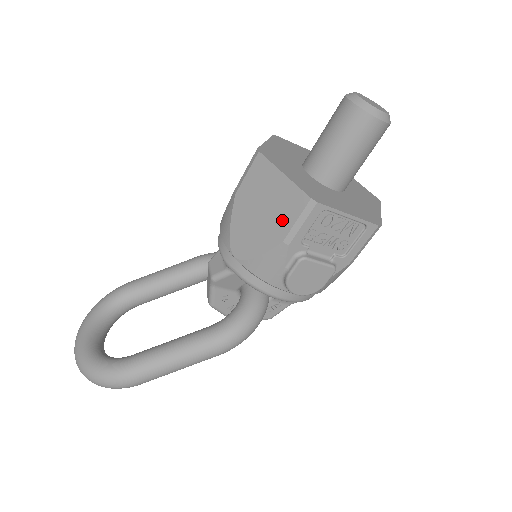
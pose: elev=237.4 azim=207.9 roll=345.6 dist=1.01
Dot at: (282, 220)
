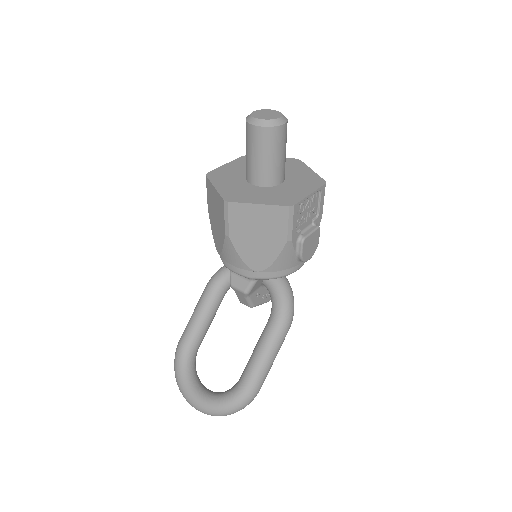
Dot at: (277, 230)
